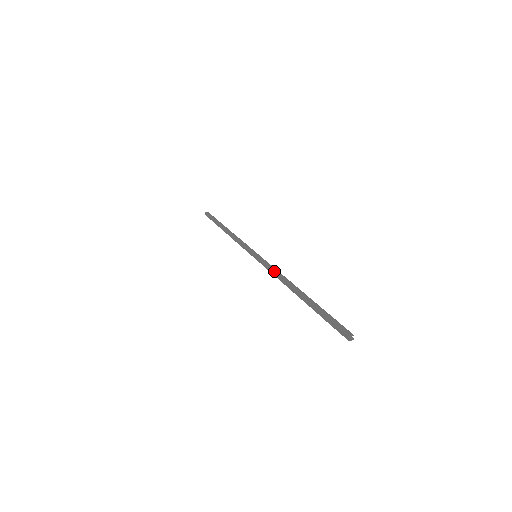
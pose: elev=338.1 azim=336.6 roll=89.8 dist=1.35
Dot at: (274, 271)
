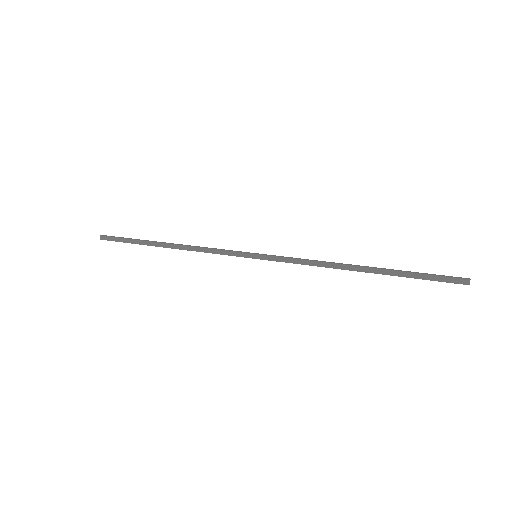
Dot at: (308, 260)
